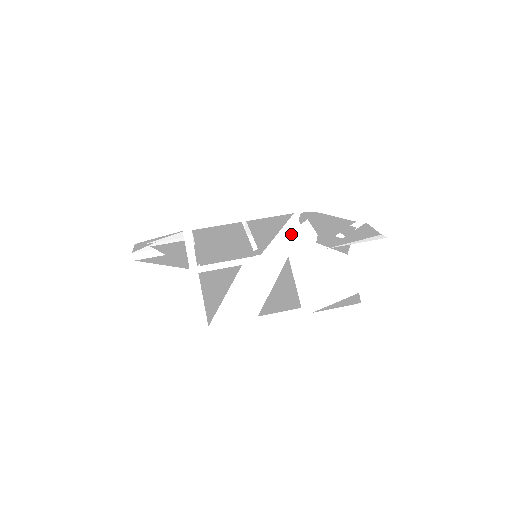
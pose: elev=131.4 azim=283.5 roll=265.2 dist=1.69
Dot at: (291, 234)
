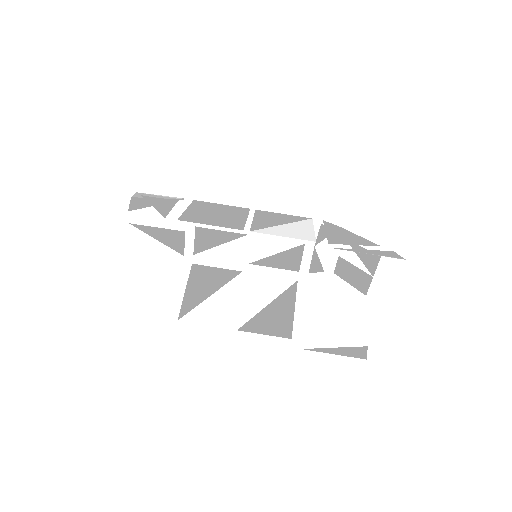
Dot at: (297, 228)
